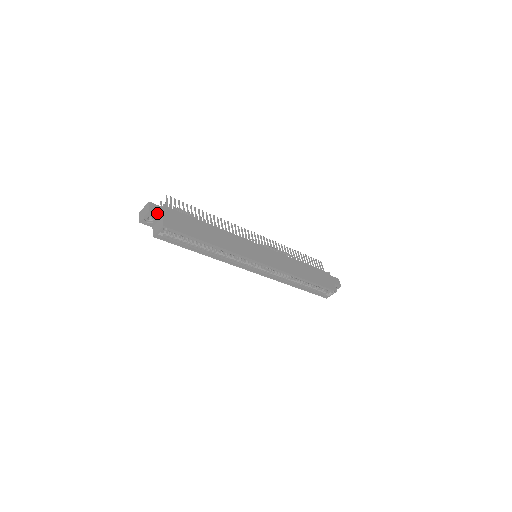
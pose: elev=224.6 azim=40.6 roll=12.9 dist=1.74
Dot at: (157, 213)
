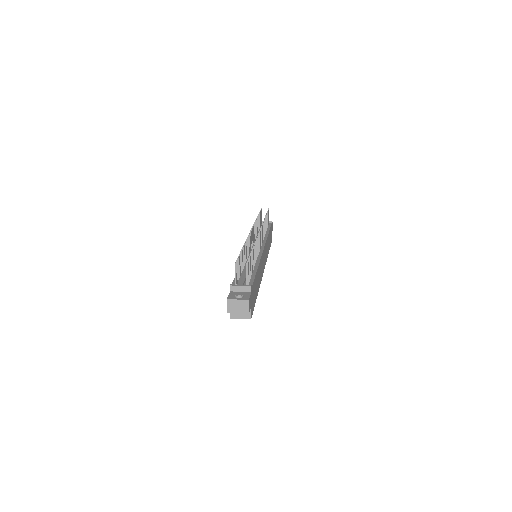
Dot at: (250, 308)
